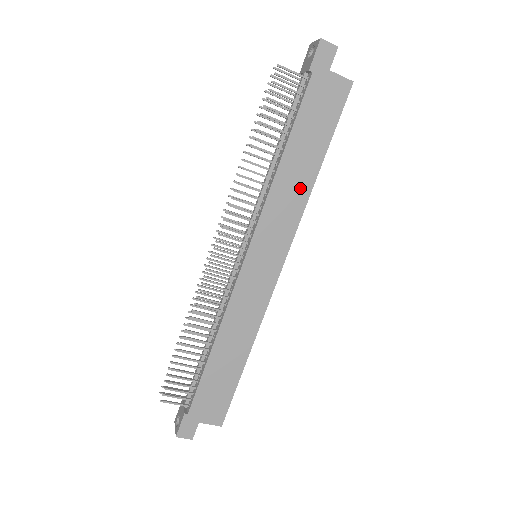
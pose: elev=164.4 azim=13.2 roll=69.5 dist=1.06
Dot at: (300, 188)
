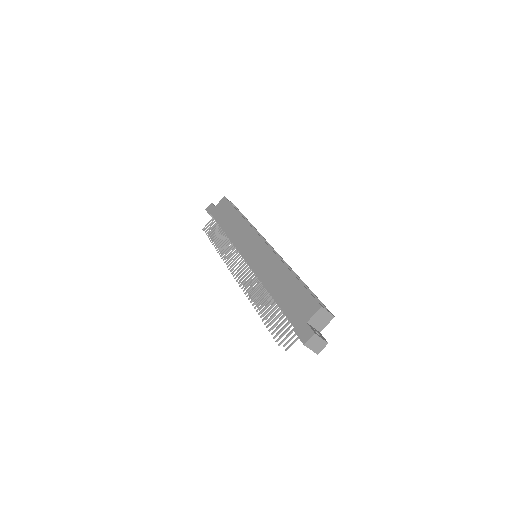
Dot at: (239, 224)
